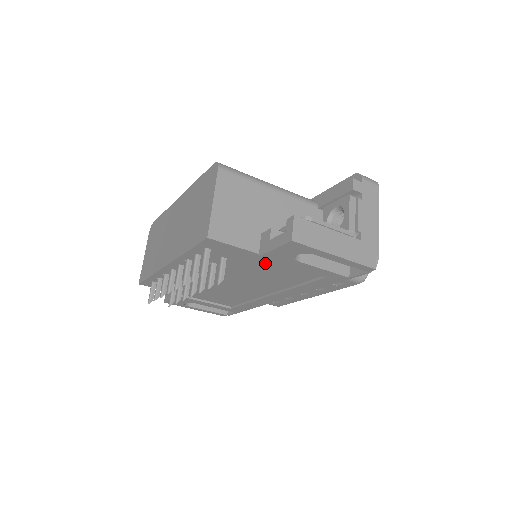
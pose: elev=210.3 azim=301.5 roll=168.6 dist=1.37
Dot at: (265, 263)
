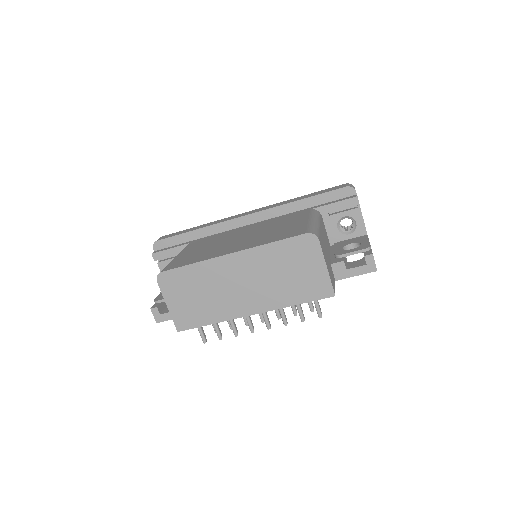
Dot at: occluded
